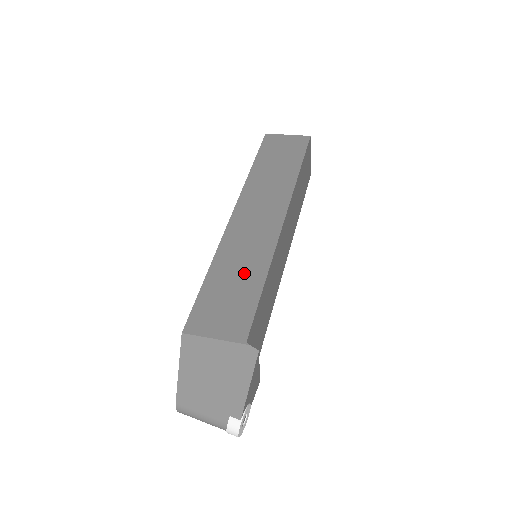
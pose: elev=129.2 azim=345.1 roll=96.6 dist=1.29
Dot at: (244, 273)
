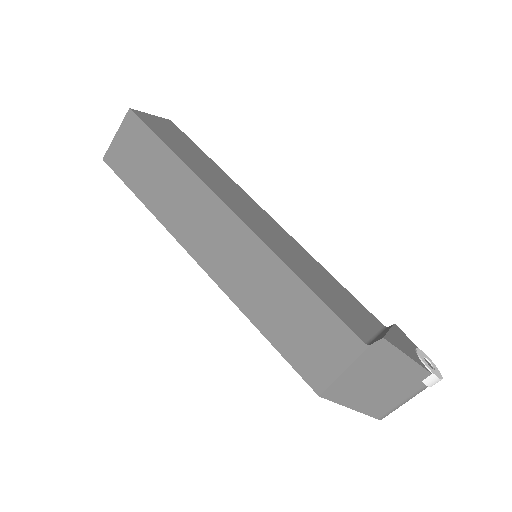
Dot at: (281, 297)
